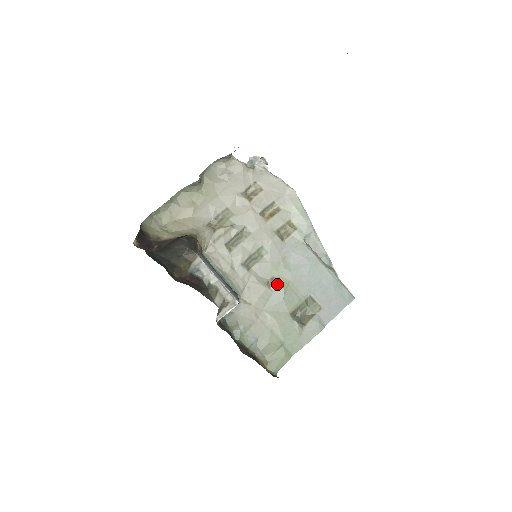
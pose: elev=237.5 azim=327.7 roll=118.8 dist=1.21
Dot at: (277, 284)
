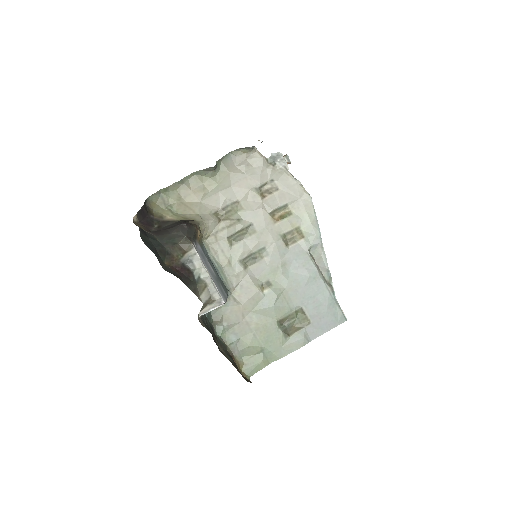
Dot at: (271, 289)
